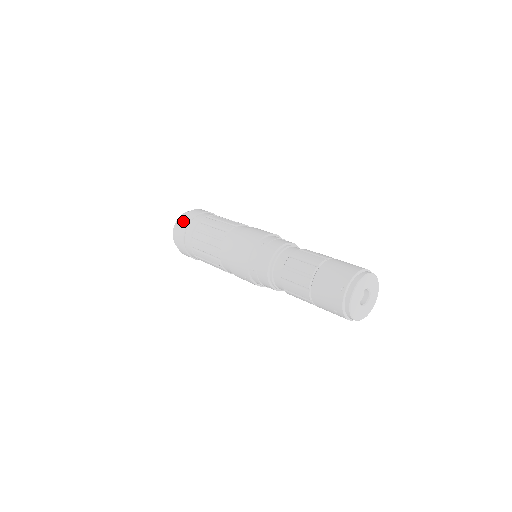
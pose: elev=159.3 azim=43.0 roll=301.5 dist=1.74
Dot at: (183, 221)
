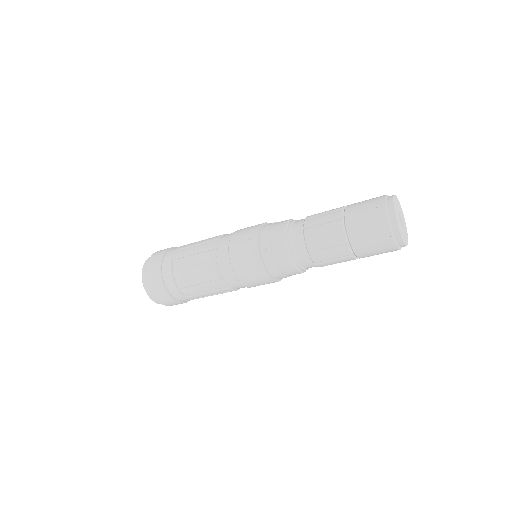
Dot at: occluded
